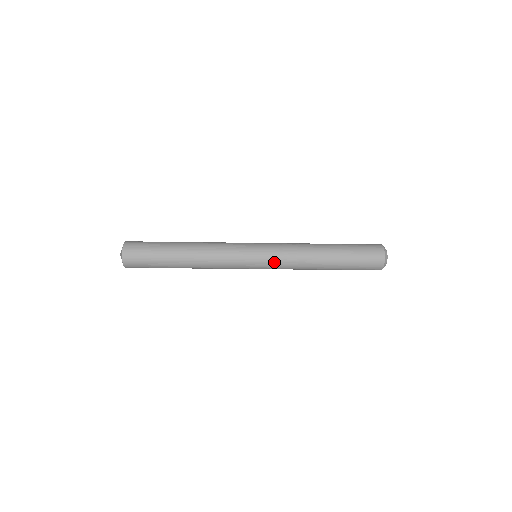
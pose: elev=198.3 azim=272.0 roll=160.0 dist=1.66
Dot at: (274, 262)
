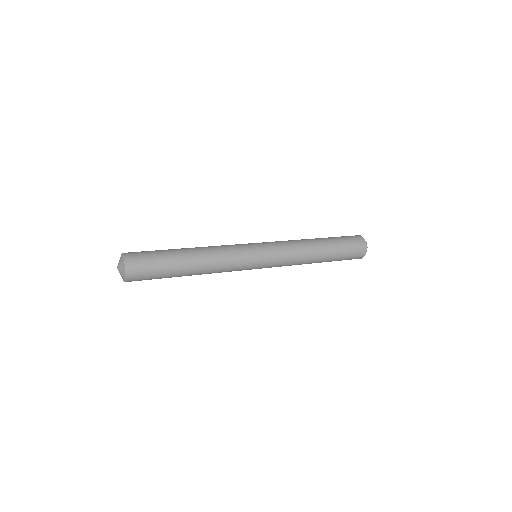
Dot at: (276, 264)
